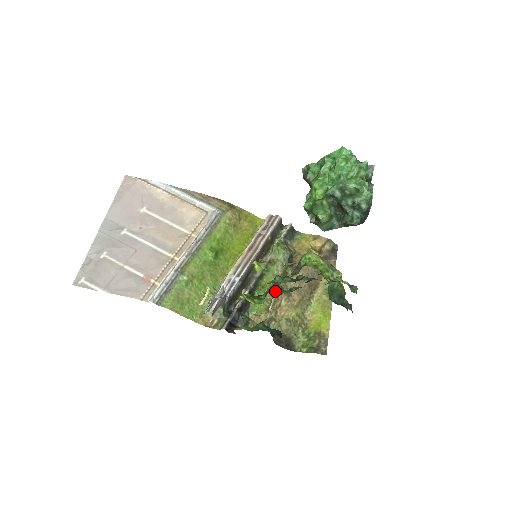
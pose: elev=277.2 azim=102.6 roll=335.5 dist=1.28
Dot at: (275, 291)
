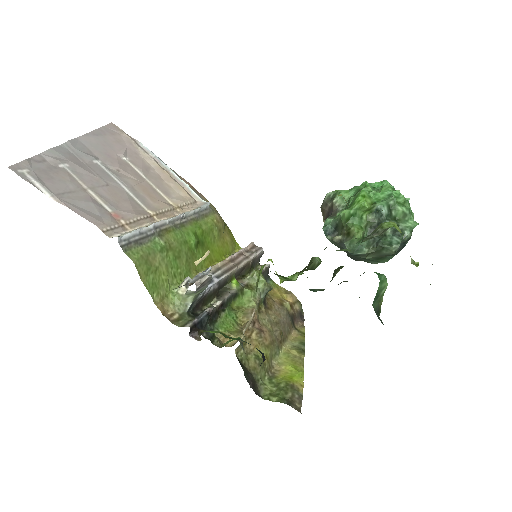
Dot at: (251, 316)
